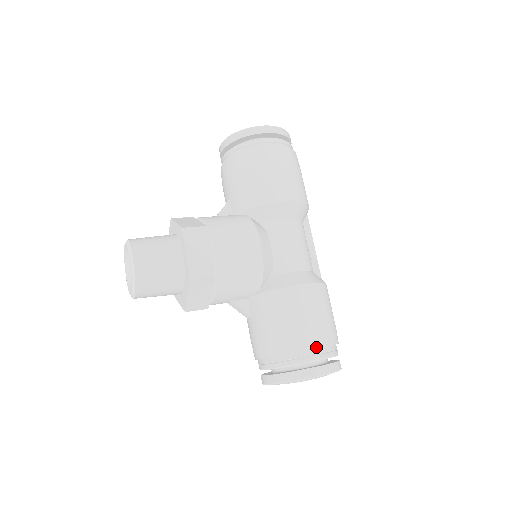
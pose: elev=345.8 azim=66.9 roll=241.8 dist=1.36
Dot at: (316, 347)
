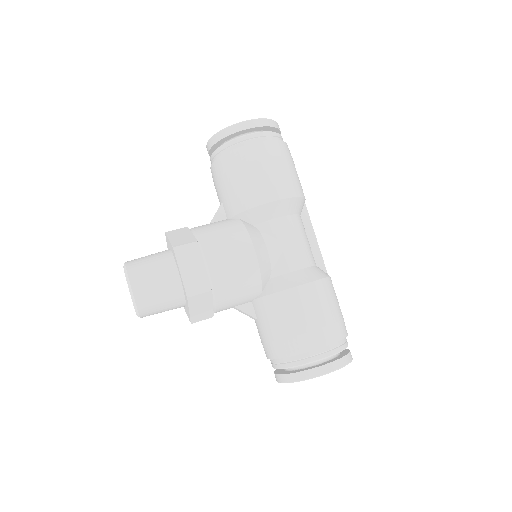
Dot at: (322, 346)
